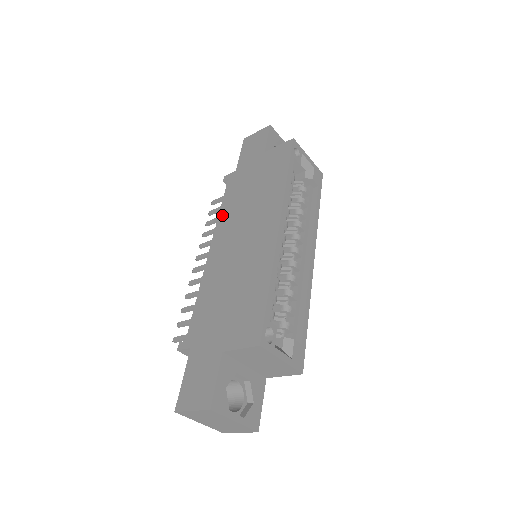
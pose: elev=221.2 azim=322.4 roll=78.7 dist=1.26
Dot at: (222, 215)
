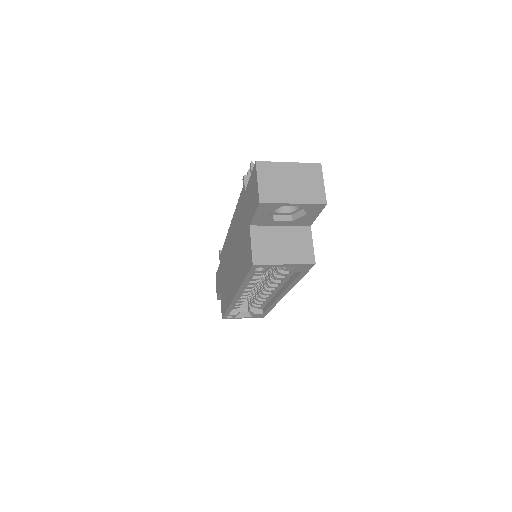
Dot at: (235, 216)
